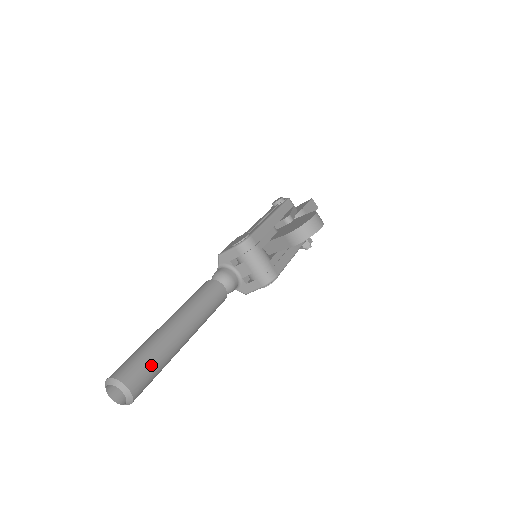
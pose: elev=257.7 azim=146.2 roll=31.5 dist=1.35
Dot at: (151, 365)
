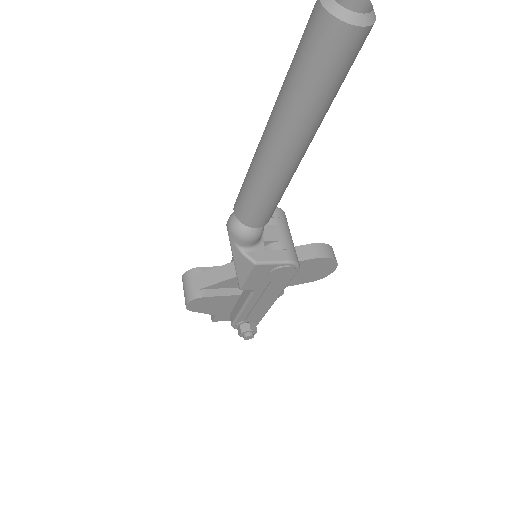
Dot at: occluded
